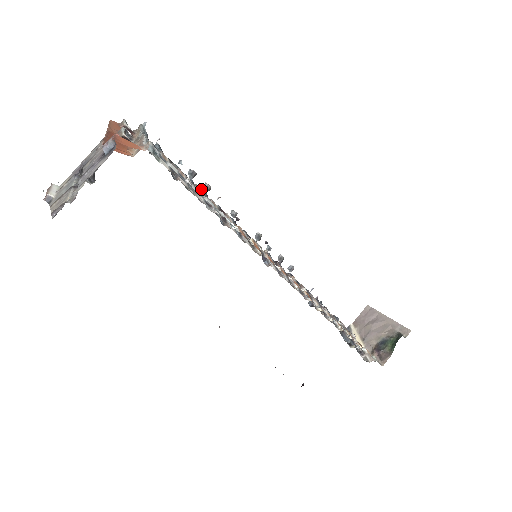
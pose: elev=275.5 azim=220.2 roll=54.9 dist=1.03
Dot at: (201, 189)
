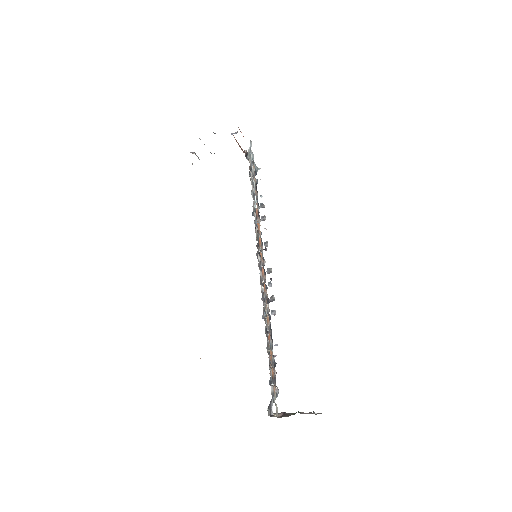
Dot at: occluded
